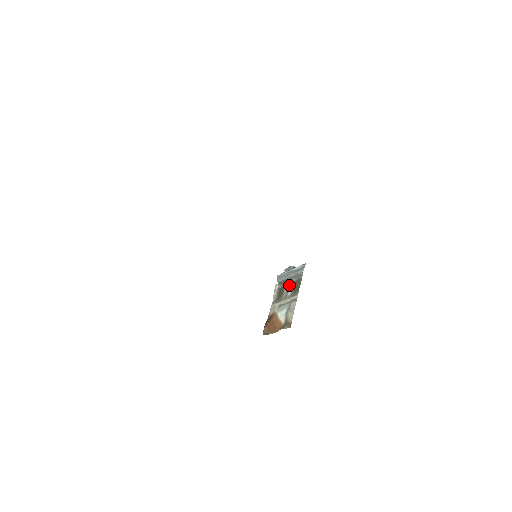
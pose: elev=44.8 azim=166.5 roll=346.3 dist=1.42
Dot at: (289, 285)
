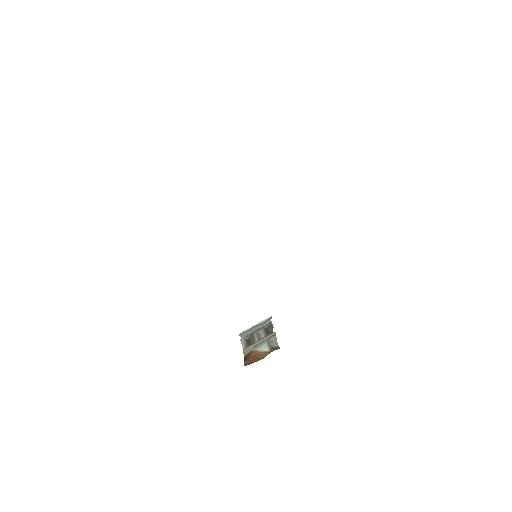
Dot at: (259, 333)
